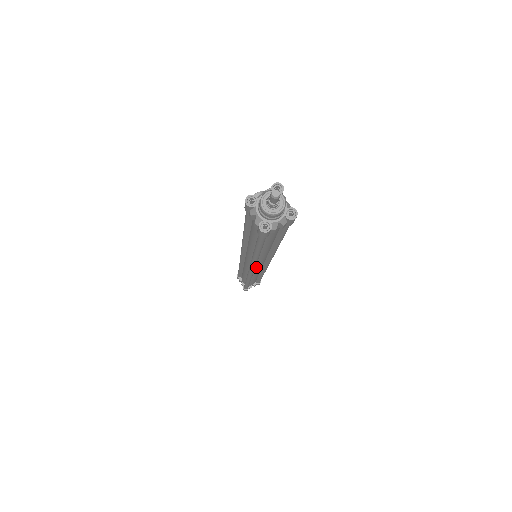
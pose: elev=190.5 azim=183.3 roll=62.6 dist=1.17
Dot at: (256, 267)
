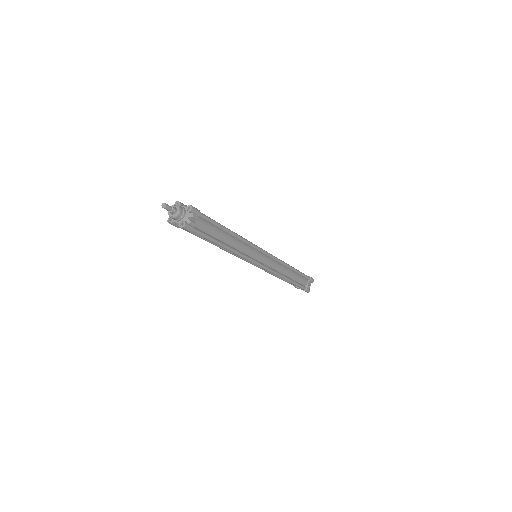
Dot at: (262, 262)
